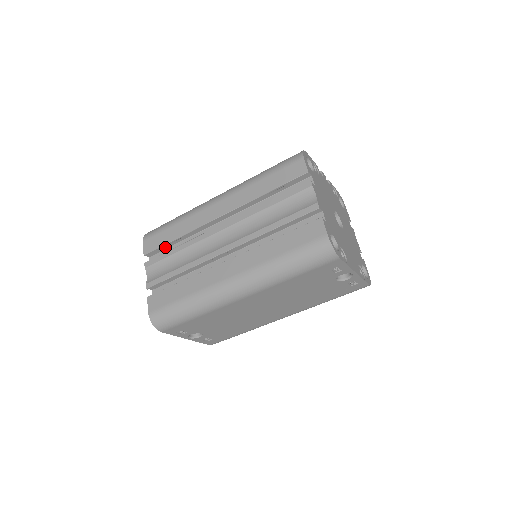
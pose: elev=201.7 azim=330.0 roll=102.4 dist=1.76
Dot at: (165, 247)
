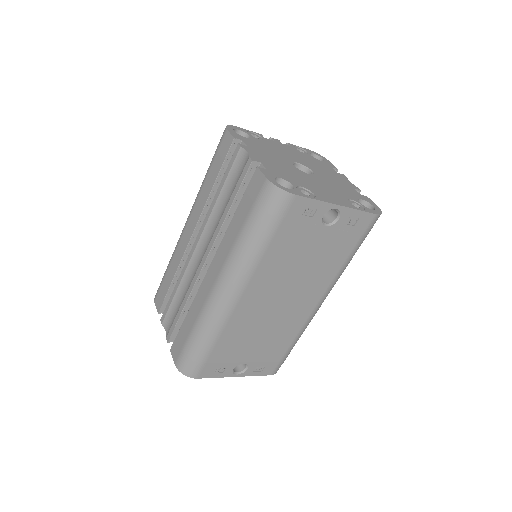
Dot at: occluded
